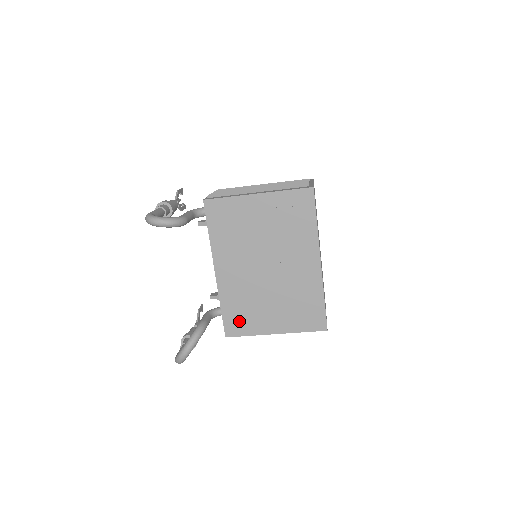
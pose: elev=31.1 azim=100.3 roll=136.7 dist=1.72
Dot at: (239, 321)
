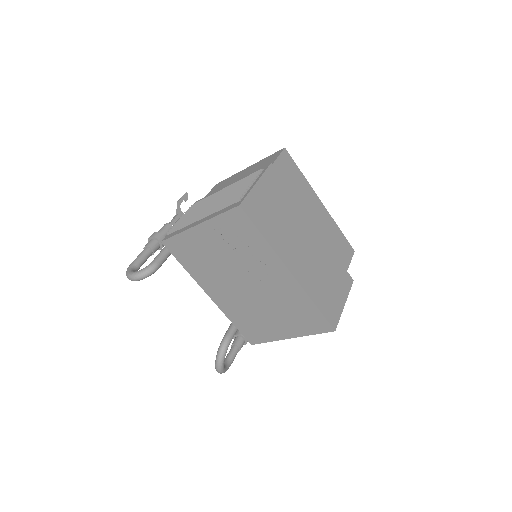
Dot at: (253, 332)
